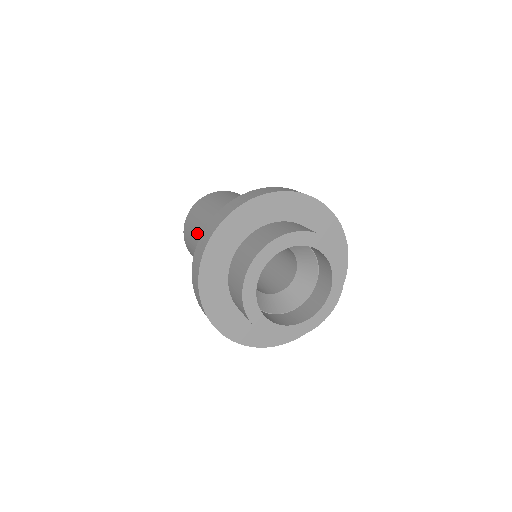
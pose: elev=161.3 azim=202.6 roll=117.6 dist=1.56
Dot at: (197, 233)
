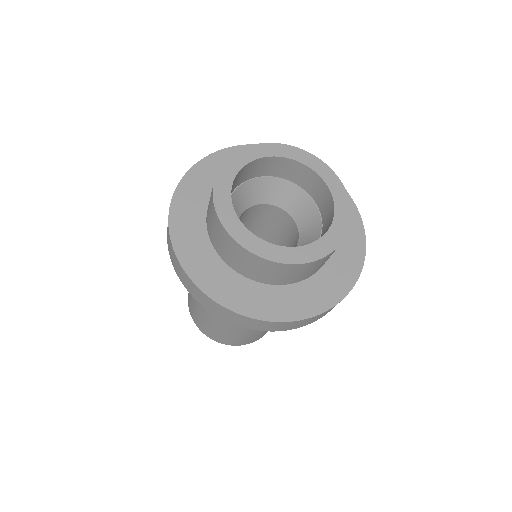
Dot at: occluded
